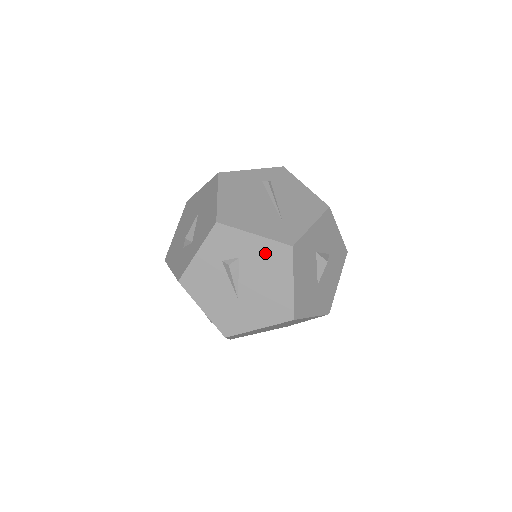
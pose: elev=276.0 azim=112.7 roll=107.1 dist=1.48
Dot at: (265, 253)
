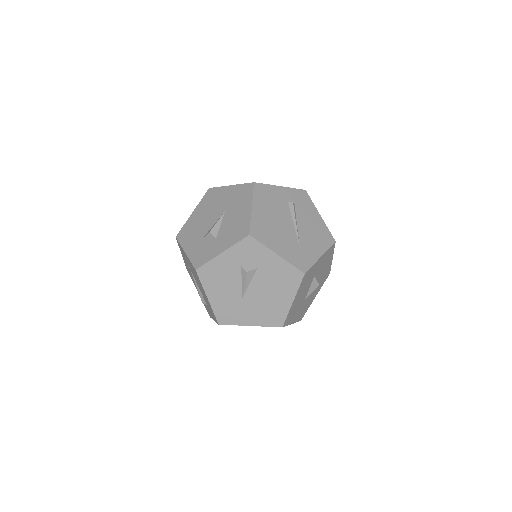
Dot at: (280, 271)
